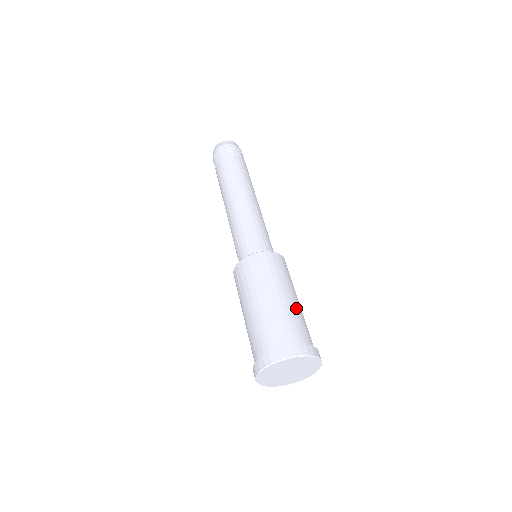
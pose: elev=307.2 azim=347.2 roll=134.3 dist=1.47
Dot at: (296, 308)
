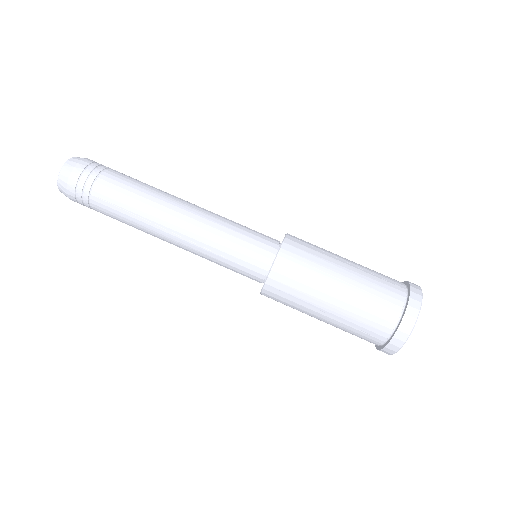
Dot at: (357, 285)
